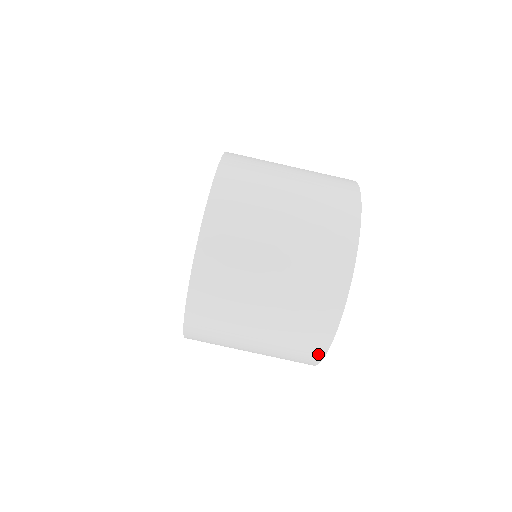
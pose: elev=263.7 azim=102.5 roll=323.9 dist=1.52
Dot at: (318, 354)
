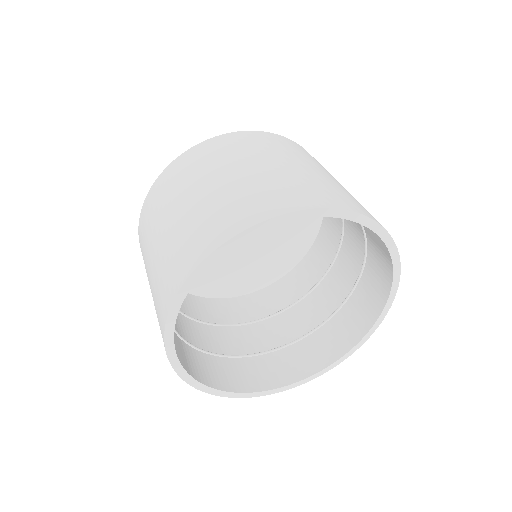
Dot at: (274, 211)
